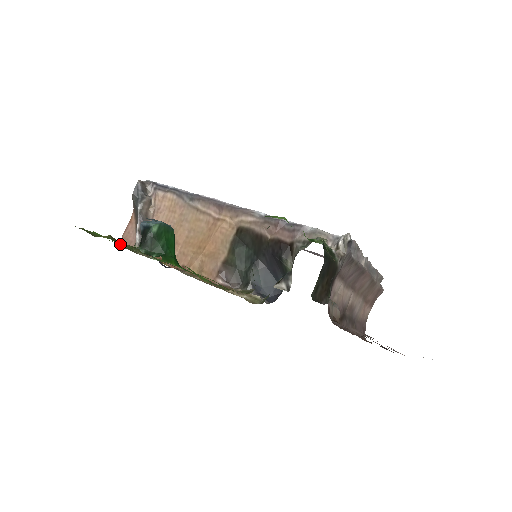
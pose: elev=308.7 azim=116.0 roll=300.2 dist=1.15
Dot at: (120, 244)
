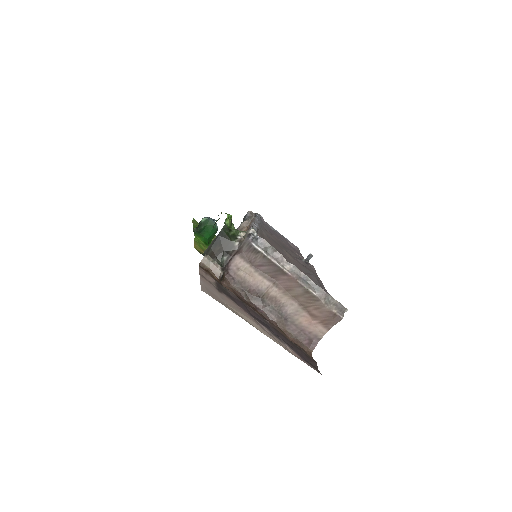
Dot at: occluded
